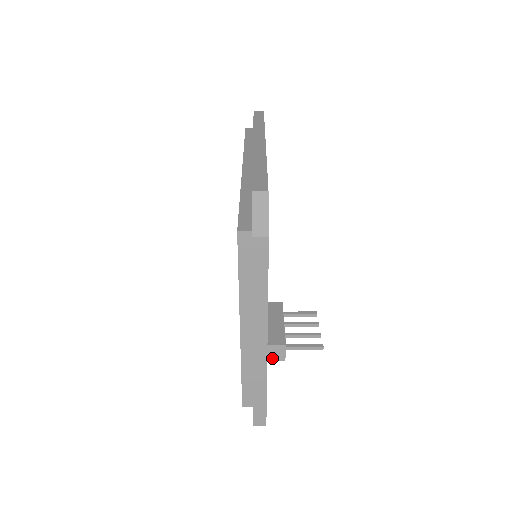
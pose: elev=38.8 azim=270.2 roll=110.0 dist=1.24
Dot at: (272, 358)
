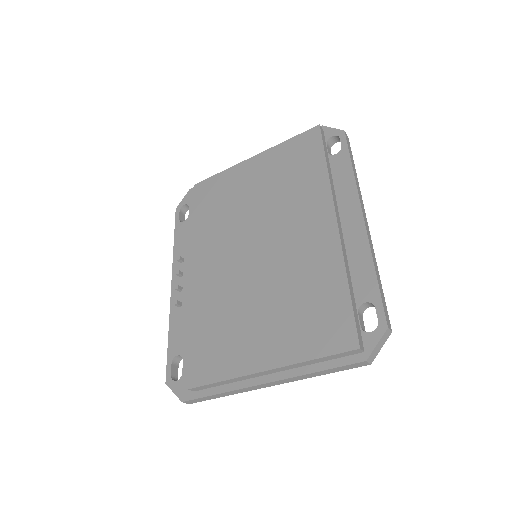
Dot at: occluded
